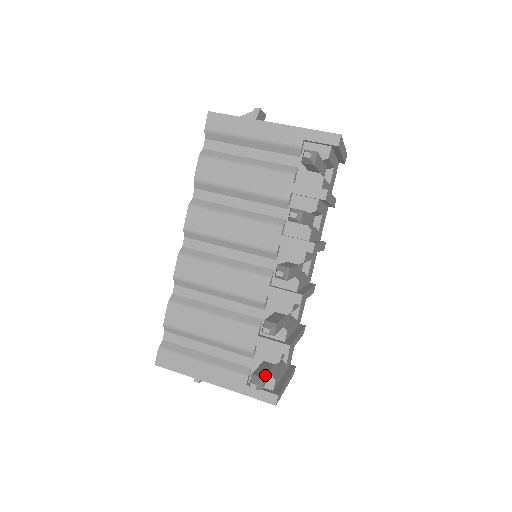
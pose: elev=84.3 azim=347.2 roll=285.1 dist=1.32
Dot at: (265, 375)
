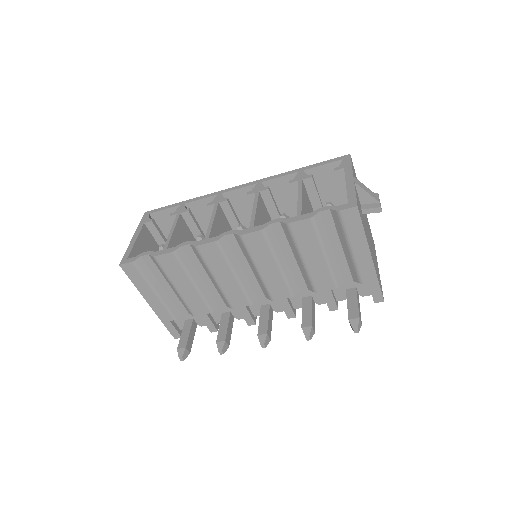
Dot at: occluded
